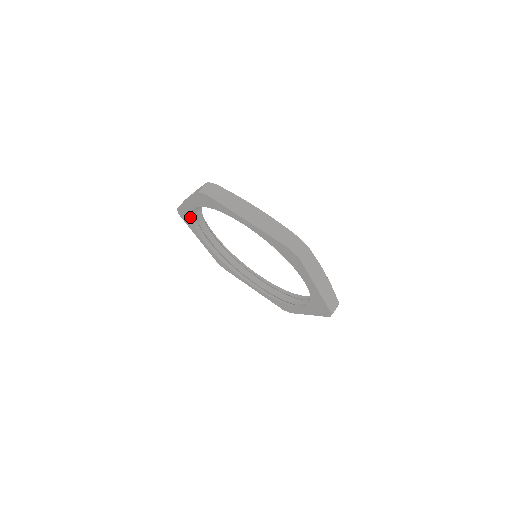
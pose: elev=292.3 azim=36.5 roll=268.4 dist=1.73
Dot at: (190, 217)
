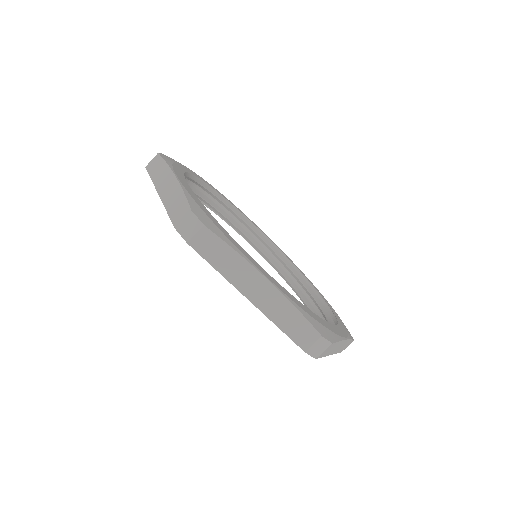
Dot at: (209, 208)
